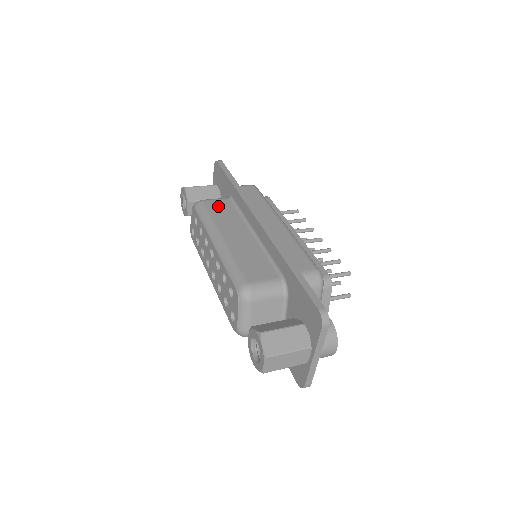
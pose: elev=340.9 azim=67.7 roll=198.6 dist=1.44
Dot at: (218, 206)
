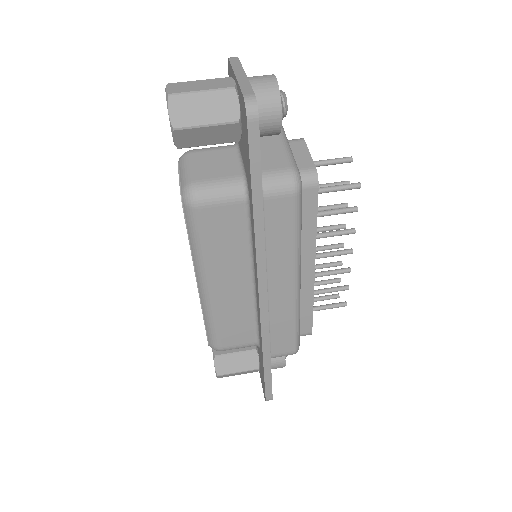
Dot at: (220, 222)
